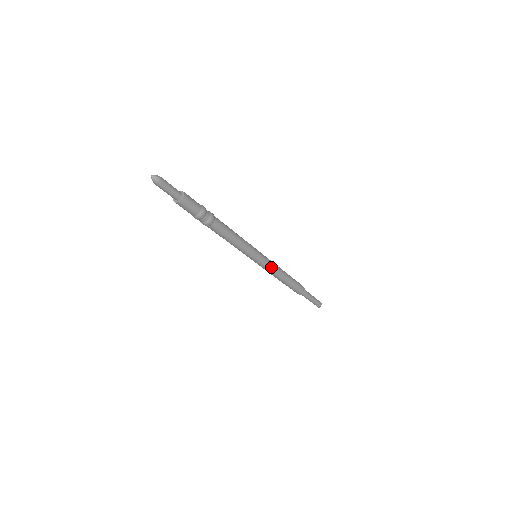
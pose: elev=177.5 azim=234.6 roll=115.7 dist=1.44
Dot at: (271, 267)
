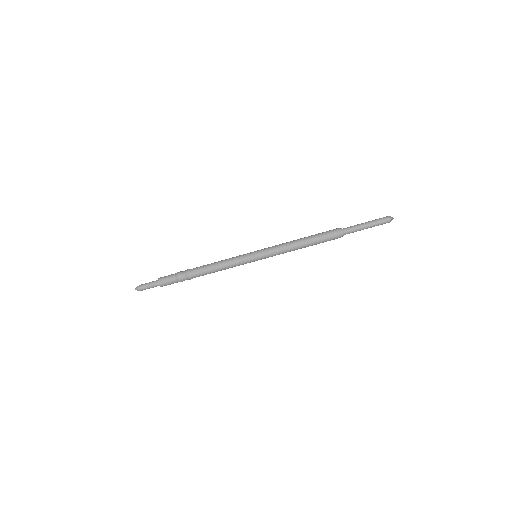
Dot at: (277, 254)
